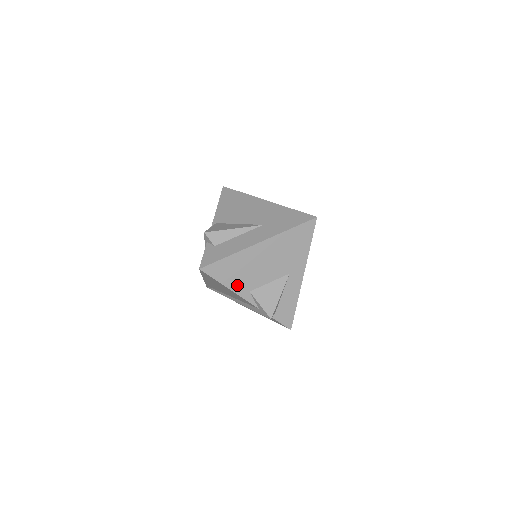
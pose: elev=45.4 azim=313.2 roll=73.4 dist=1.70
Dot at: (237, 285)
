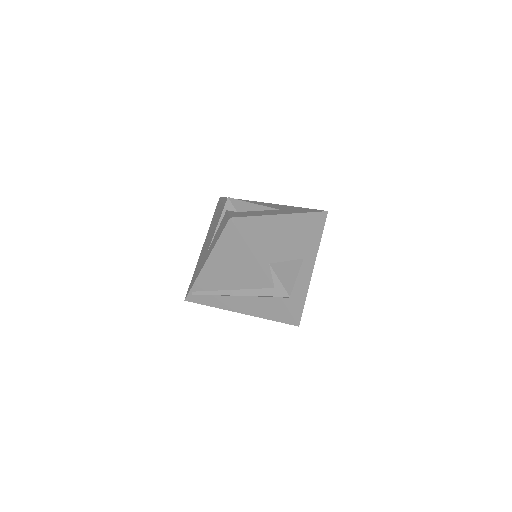
Dot at: (259, 251)
